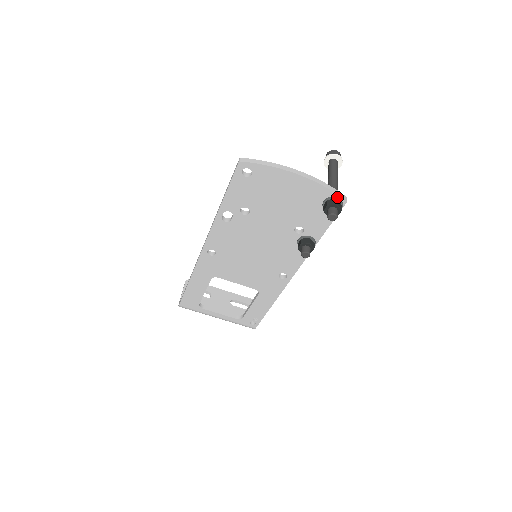
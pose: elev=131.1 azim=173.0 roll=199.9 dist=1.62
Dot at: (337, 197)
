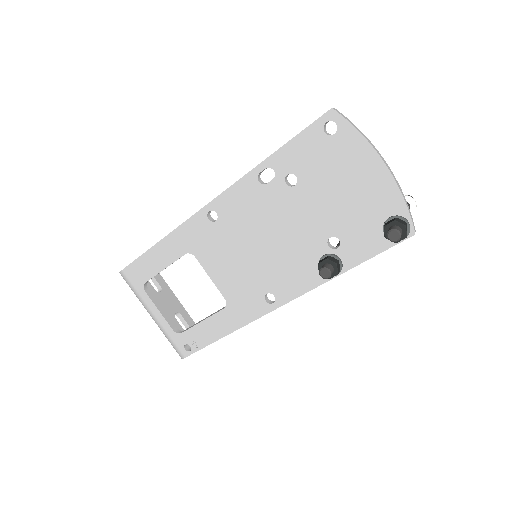
Dot at: (408, 221)
